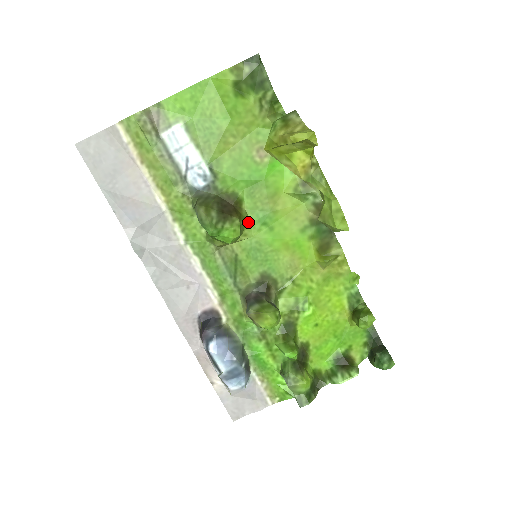
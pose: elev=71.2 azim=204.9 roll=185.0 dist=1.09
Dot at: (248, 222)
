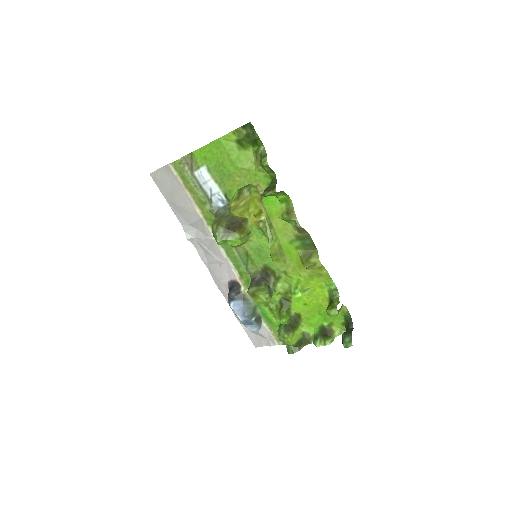
Dot at: (252, 232)
